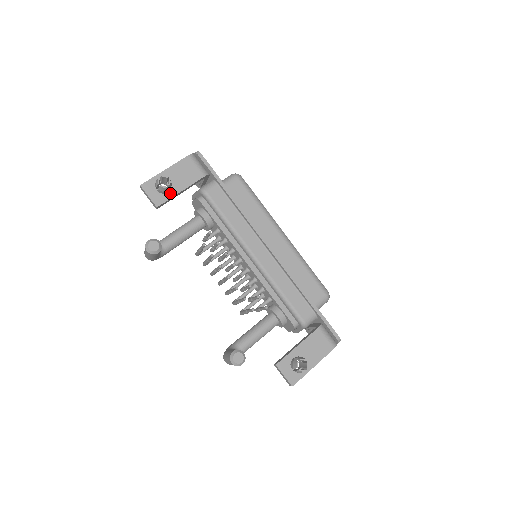
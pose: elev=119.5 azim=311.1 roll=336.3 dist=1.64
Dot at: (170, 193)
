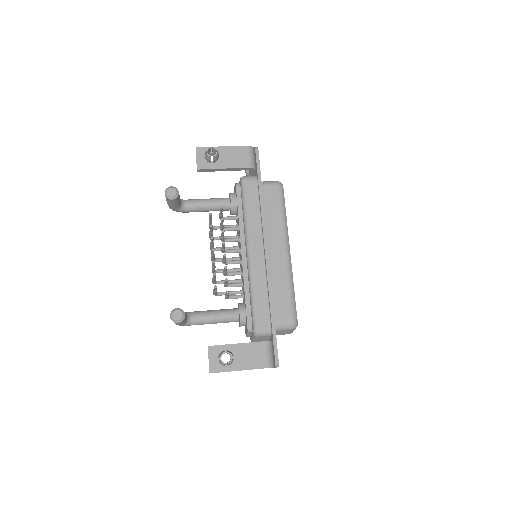
Dot at: (214, 165)
